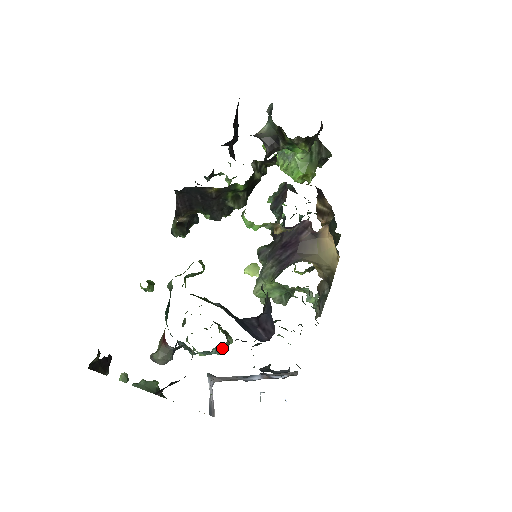
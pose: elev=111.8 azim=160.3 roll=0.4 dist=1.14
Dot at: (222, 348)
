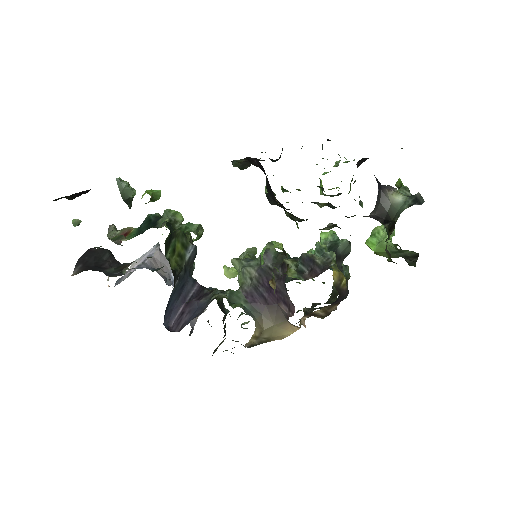
Dot at: occluded
